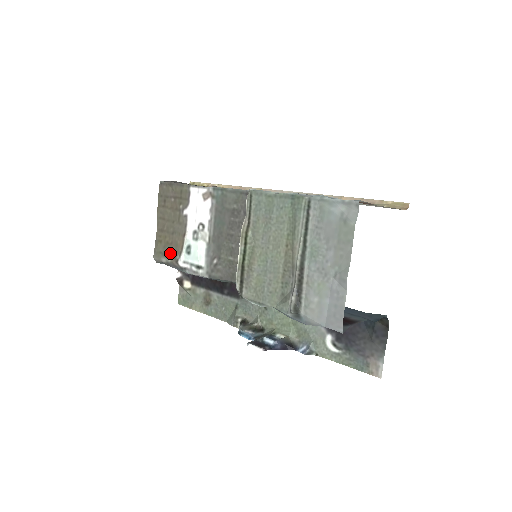
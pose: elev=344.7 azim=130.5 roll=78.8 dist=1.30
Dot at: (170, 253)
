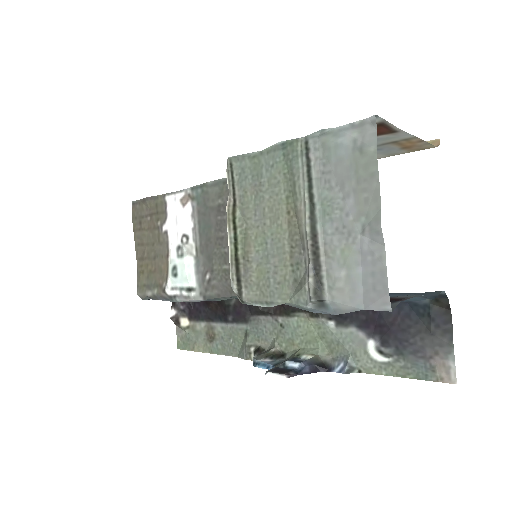
Dot at: (155, 283)
